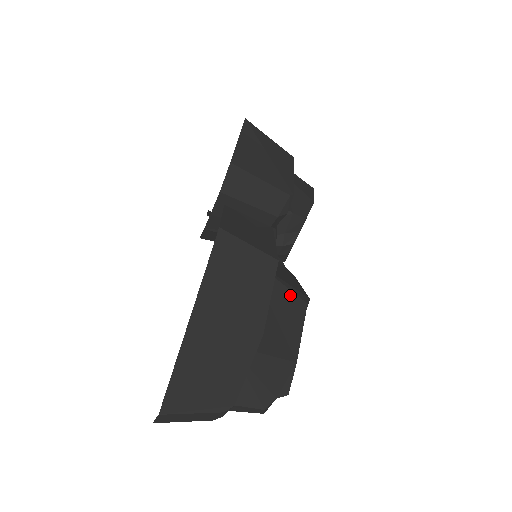
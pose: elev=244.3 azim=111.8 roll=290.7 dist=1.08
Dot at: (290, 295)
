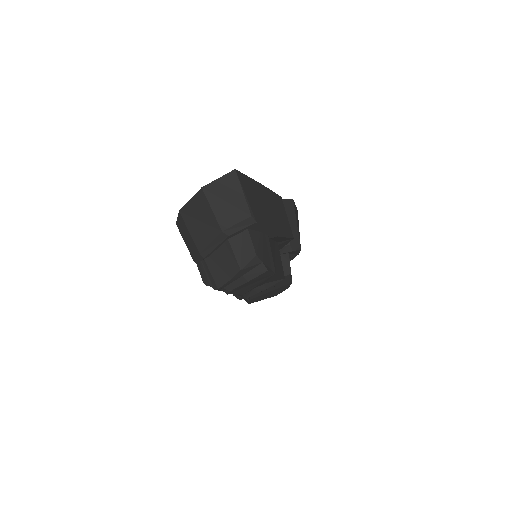
Dot at: (281, 263)
